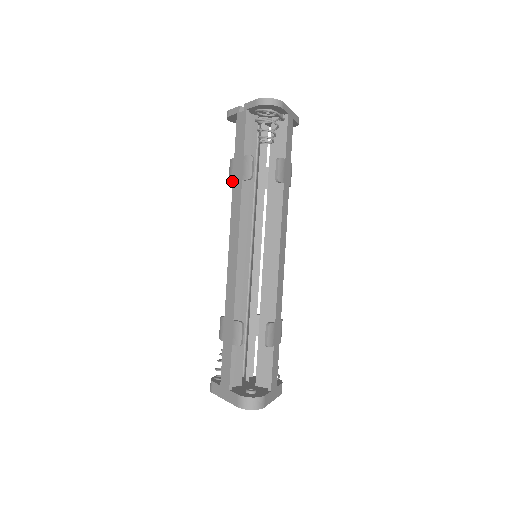
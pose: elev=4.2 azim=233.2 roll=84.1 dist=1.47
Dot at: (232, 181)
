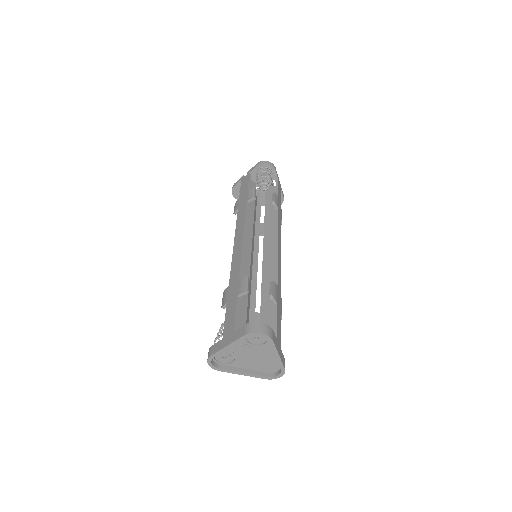
Dot at: (237, 209)
